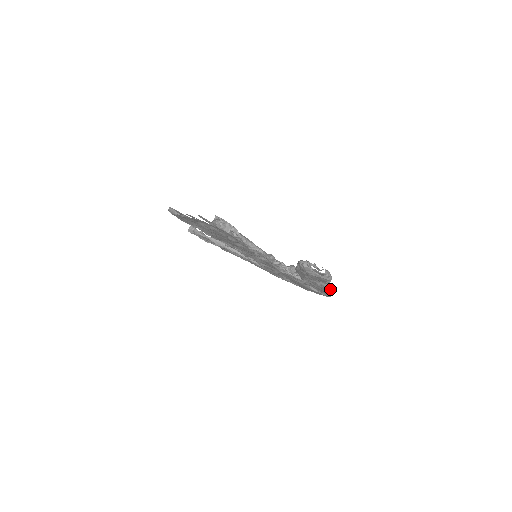
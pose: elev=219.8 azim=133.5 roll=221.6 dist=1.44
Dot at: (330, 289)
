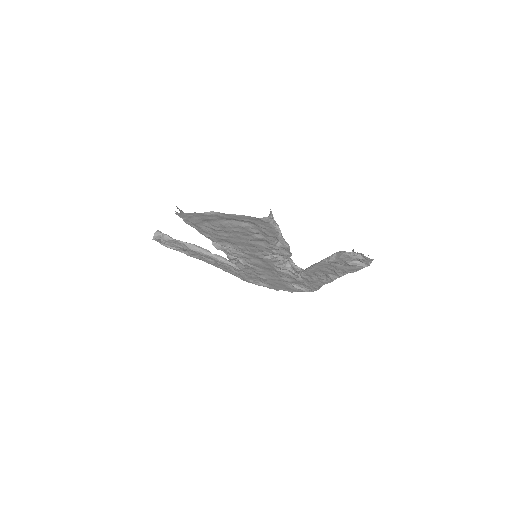
Dot at: occluded
